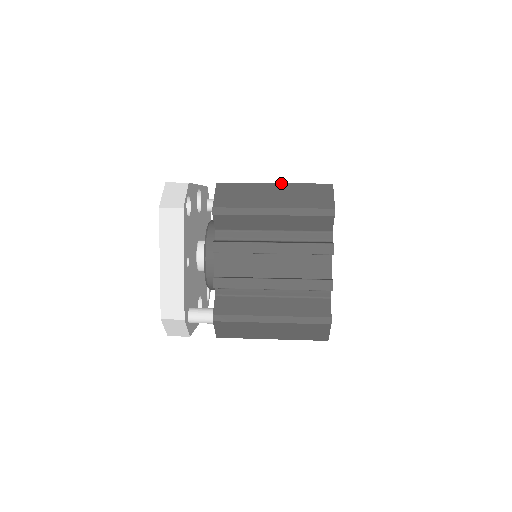
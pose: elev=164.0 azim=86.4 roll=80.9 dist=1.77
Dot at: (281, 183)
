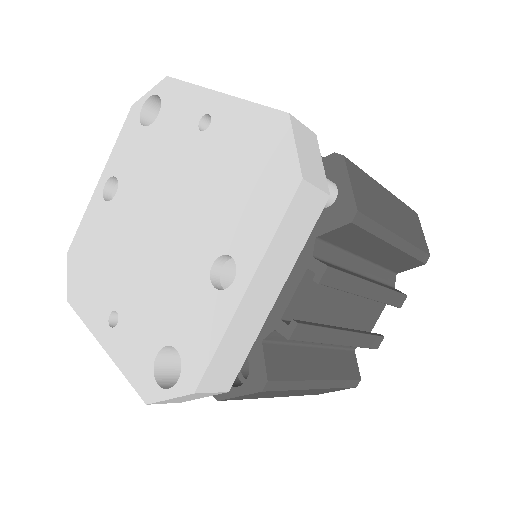
Dot at: occluded
